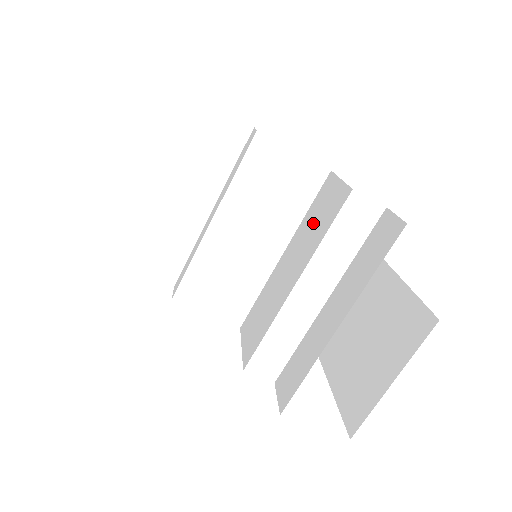
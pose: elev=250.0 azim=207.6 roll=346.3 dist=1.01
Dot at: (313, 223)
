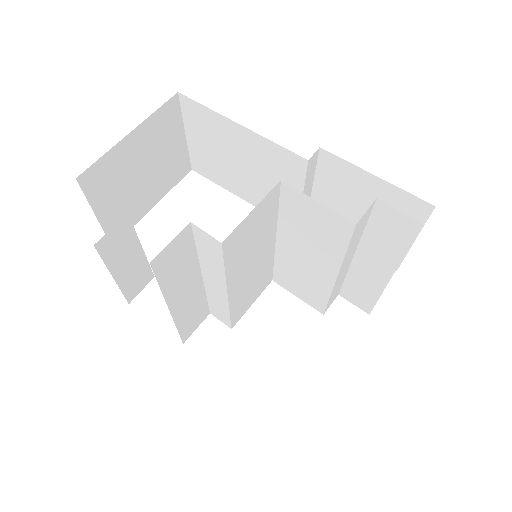
Dot at: (308, 230)
